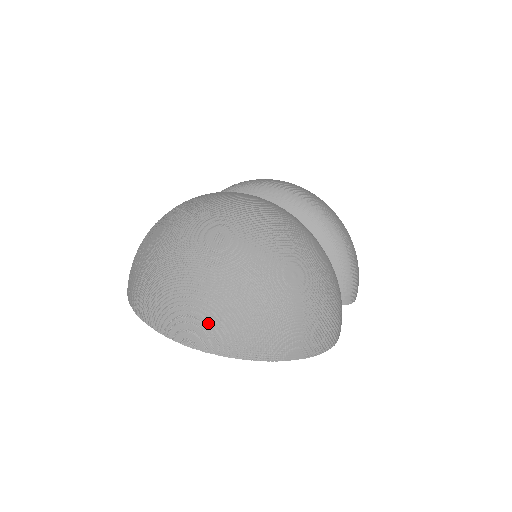
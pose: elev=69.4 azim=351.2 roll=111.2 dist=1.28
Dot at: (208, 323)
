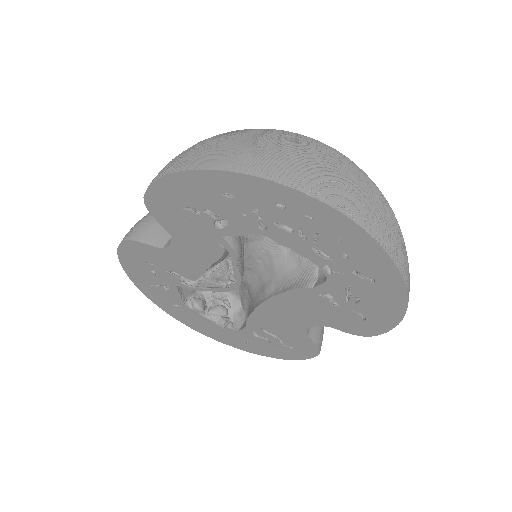
Dot at: (366, 200)
